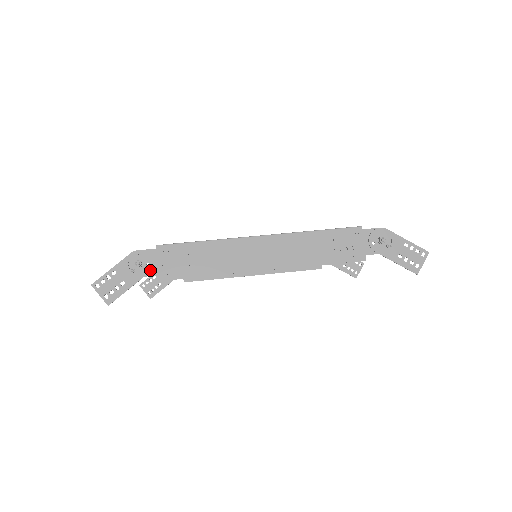
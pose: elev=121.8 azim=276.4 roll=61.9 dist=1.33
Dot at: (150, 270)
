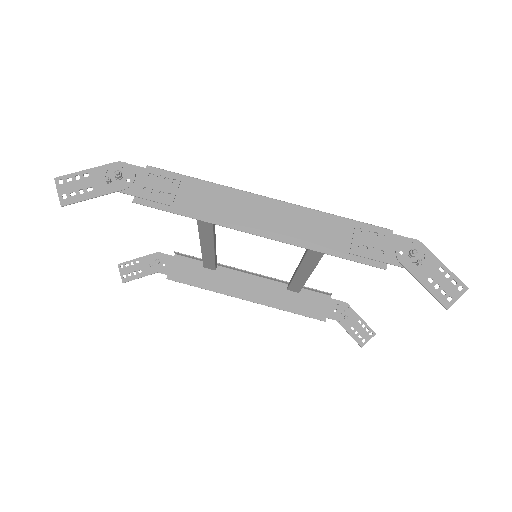
Dot at: (128, 187)
